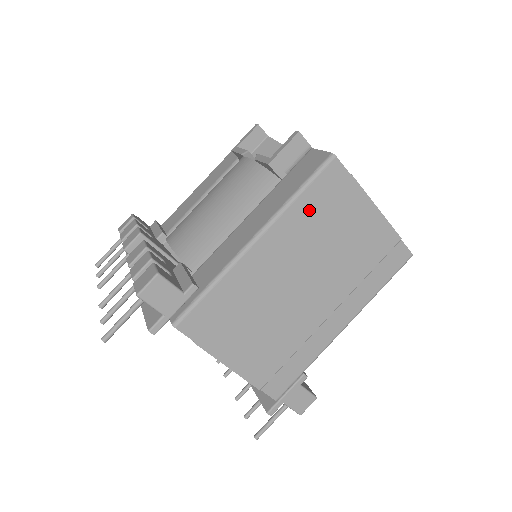
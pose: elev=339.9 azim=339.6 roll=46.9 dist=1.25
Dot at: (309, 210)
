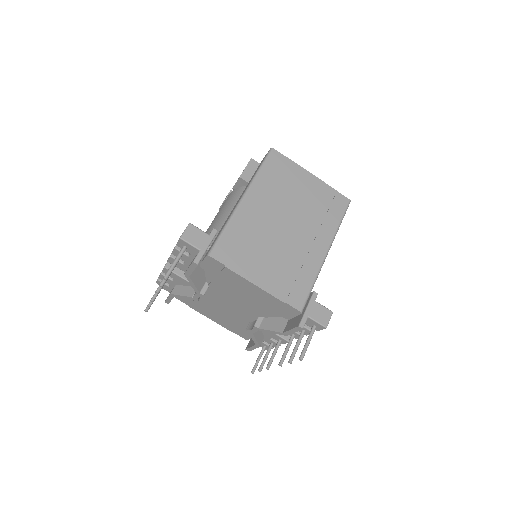
Dot at: (270, 178)
